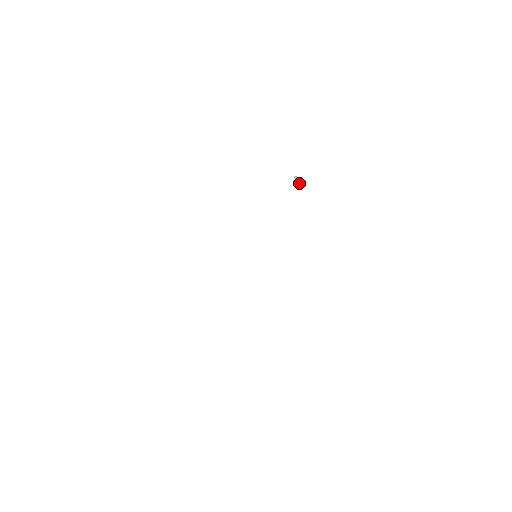
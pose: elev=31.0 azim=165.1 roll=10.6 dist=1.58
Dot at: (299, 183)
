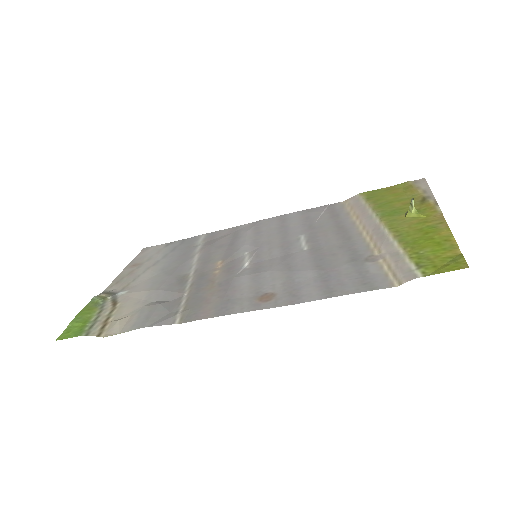
Dot at: (414, 208)
